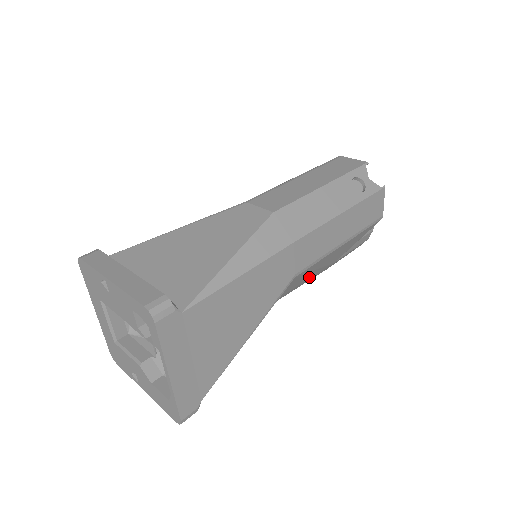
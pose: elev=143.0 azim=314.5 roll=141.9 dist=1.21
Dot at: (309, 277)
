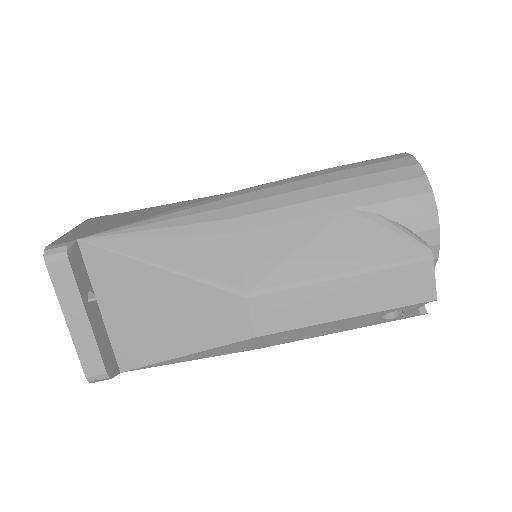
Dot at: occluded
